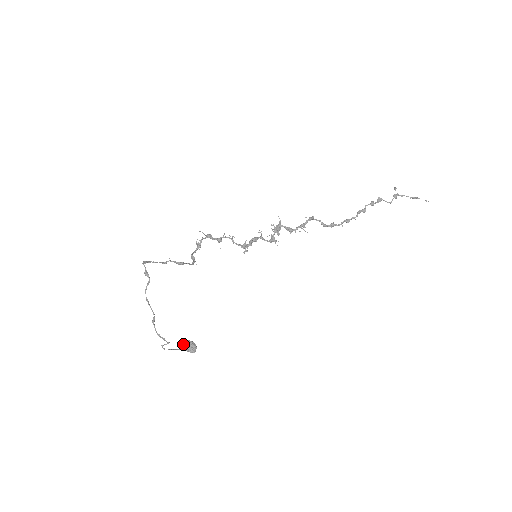
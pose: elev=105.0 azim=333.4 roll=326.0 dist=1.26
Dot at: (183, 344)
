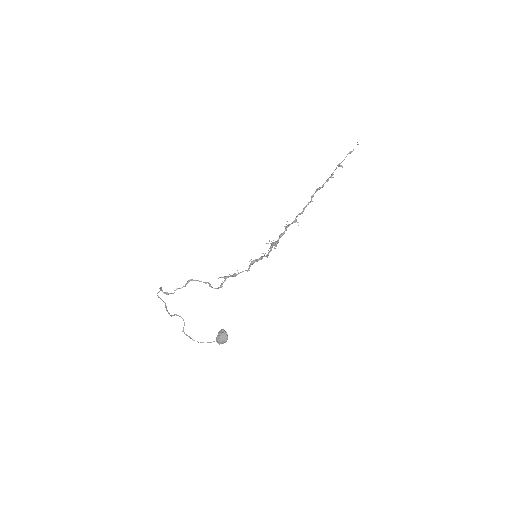
Dot at: (216, 340)
